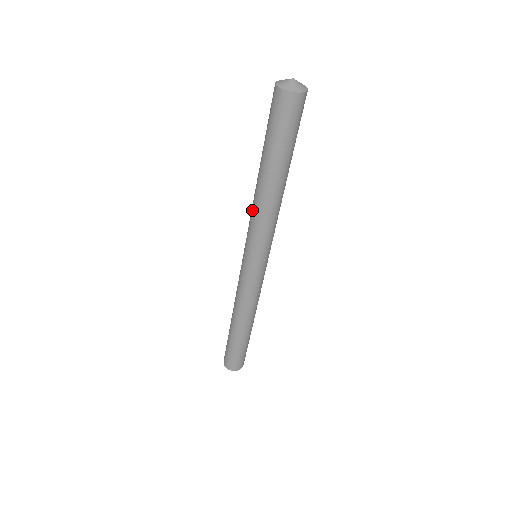
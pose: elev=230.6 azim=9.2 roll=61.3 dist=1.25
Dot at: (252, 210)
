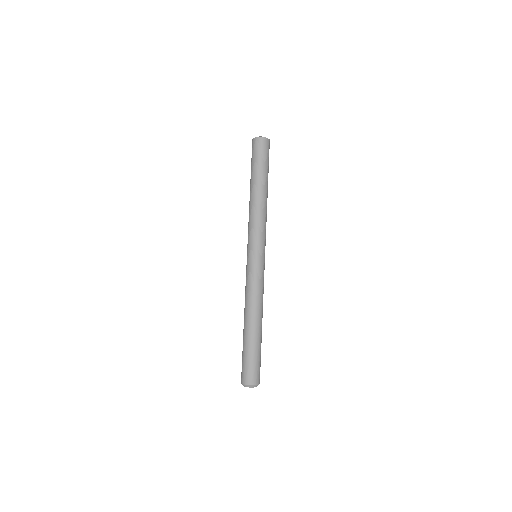
Dot at: (249, 216)
